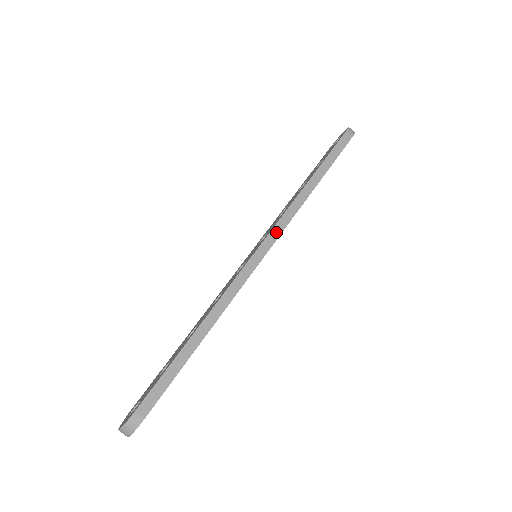
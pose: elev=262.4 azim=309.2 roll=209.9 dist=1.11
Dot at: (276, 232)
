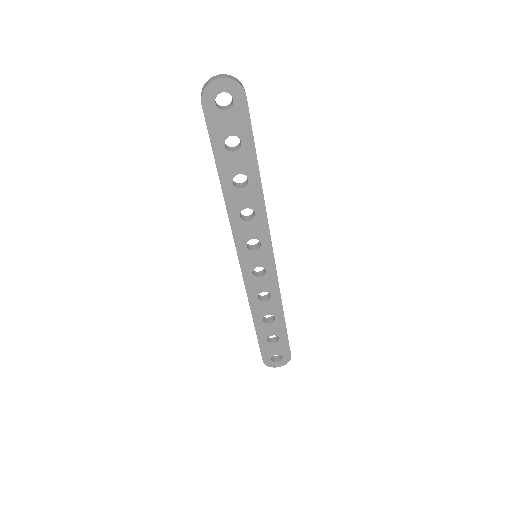
Dot at: occluded
